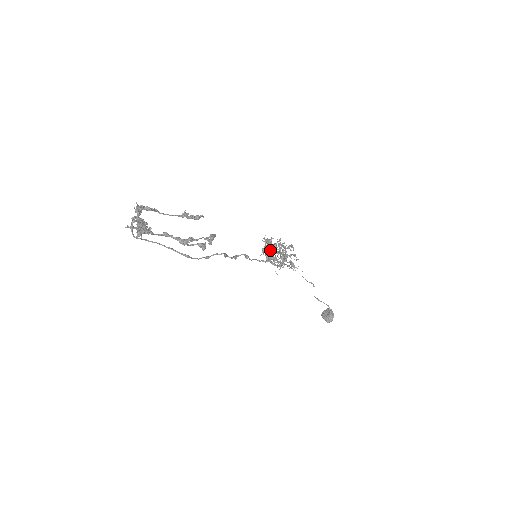
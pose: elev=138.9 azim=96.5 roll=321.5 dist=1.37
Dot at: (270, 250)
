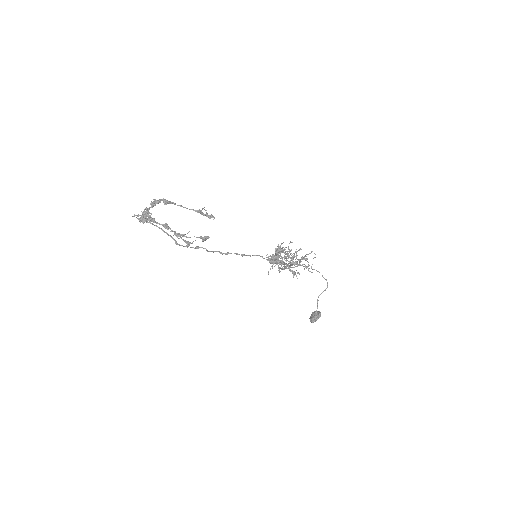
Dot at: (271, 258)
